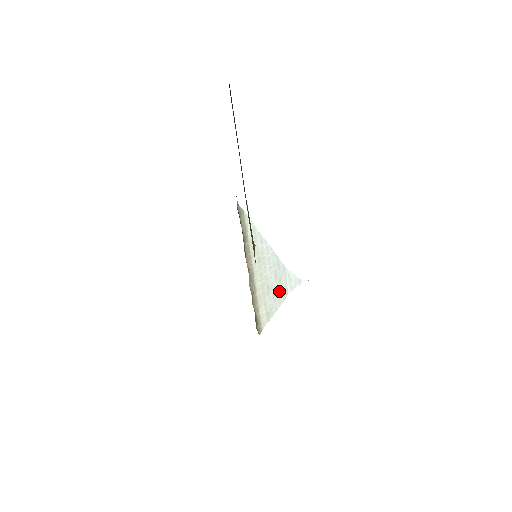
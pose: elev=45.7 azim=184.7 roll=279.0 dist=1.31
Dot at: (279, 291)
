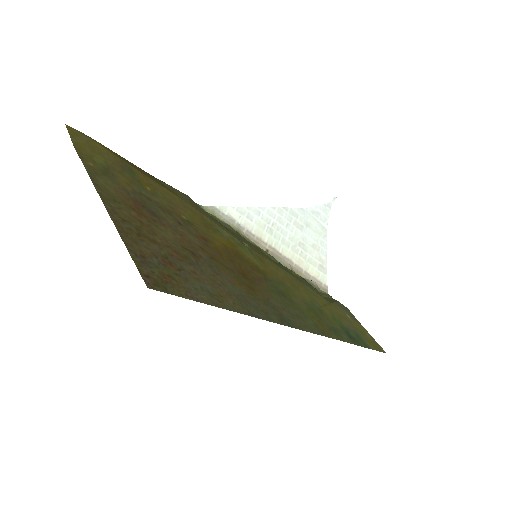
Dot at: (315, 236)
